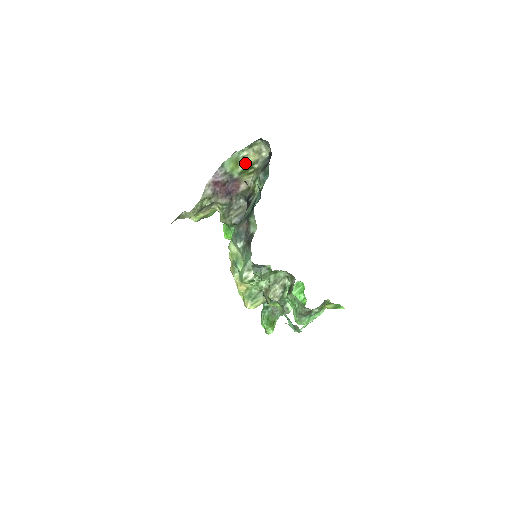
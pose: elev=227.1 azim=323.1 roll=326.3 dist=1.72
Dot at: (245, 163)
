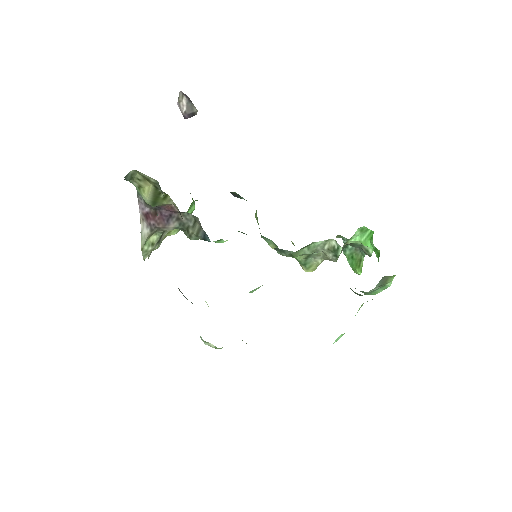
Dot at: (145, 196)
